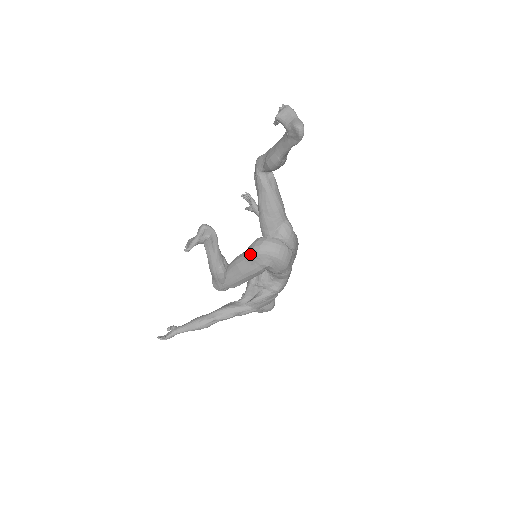
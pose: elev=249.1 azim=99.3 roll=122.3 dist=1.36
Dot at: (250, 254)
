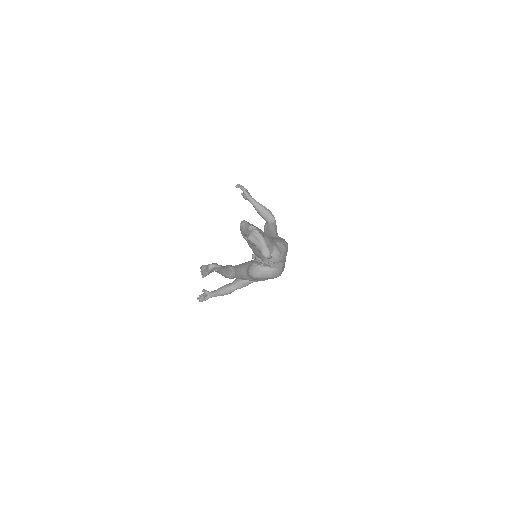
Dot at: (250, 276)
